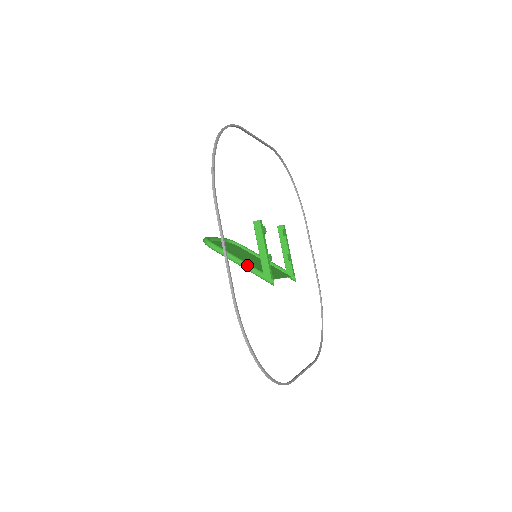
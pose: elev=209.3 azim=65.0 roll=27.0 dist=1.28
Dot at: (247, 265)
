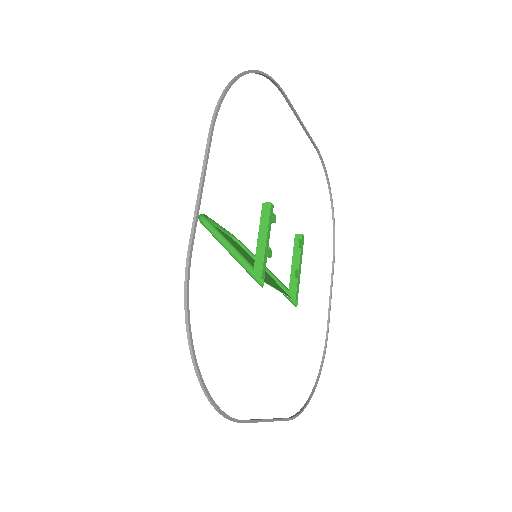
Dot at: (238, 253)
